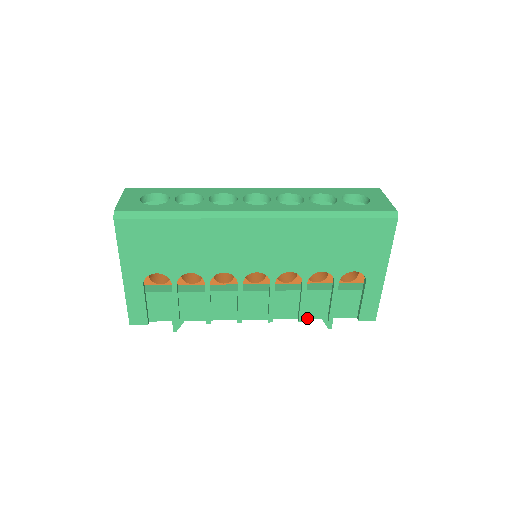
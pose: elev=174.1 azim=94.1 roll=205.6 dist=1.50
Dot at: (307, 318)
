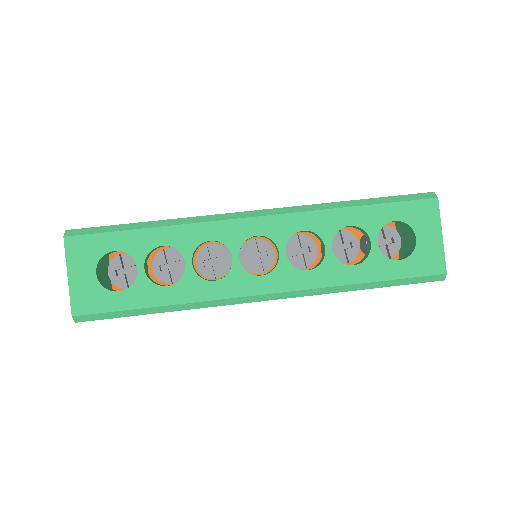
Dot at: occluded
